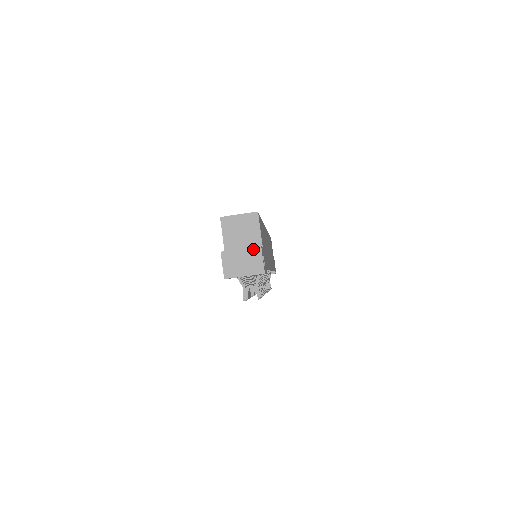
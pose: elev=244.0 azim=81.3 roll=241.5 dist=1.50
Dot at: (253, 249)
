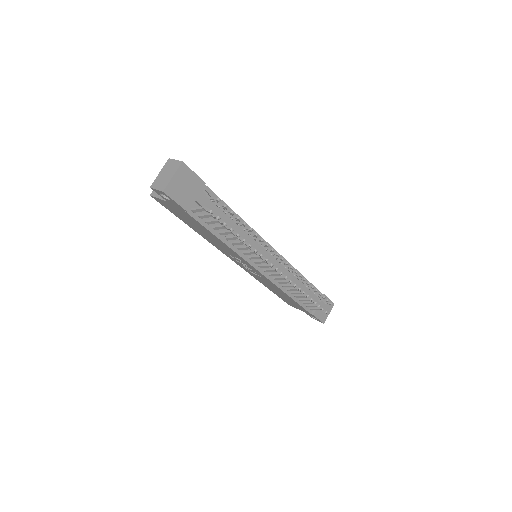
Dot at: (166, 164)
